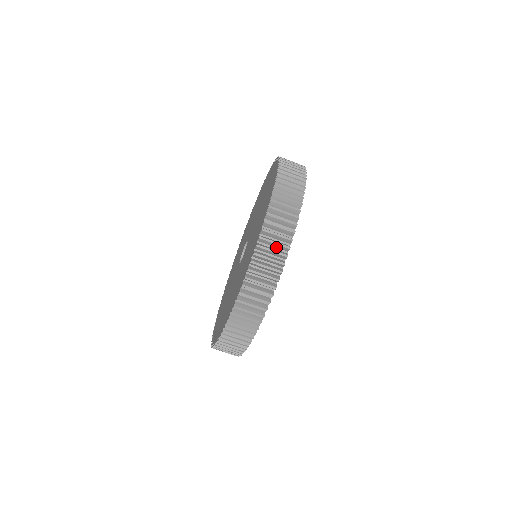
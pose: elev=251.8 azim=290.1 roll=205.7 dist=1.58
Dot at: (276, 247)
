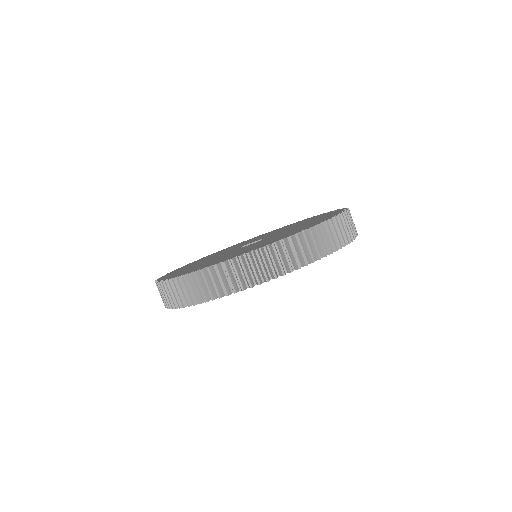
Dot at: (222, 283)
